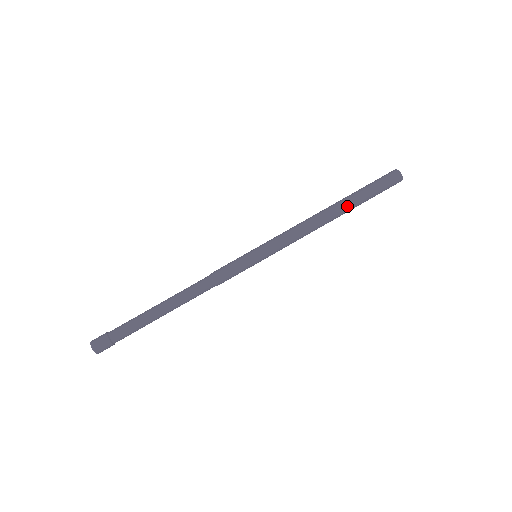
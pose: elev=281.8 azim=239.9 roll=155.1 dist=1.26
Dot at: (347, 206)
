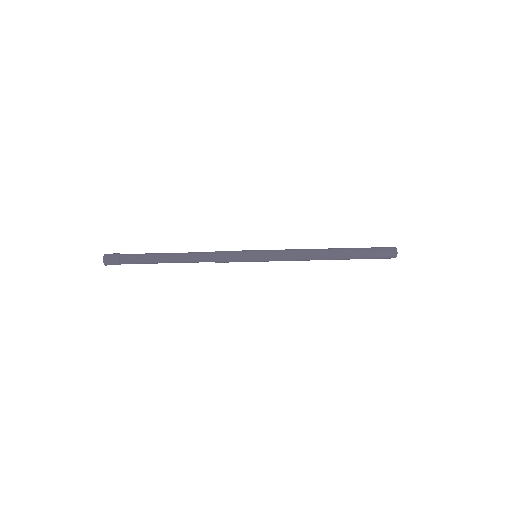
Dot at: (342, 249)
